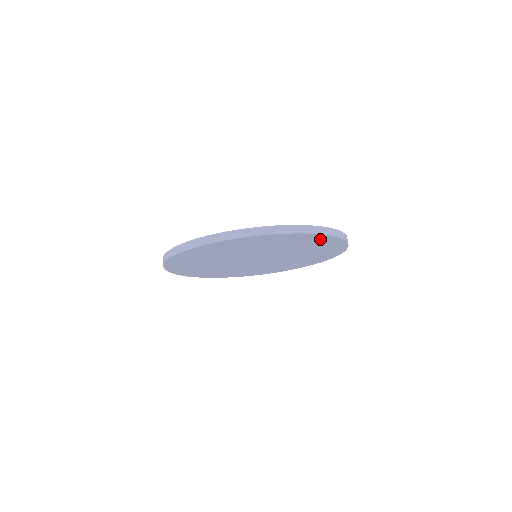
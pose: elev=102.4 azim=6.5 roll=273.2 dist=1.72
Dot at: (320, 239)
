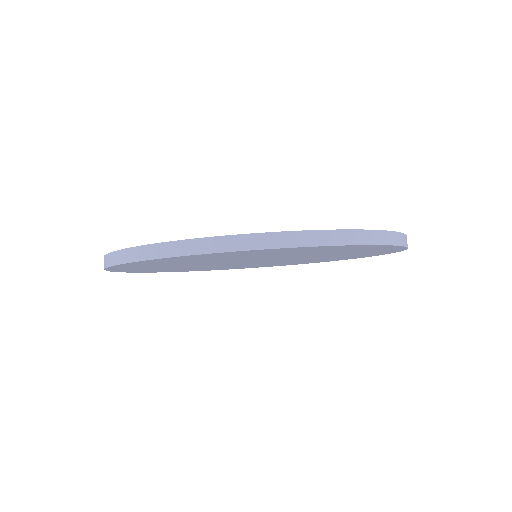
Dot at: (381, 248)
